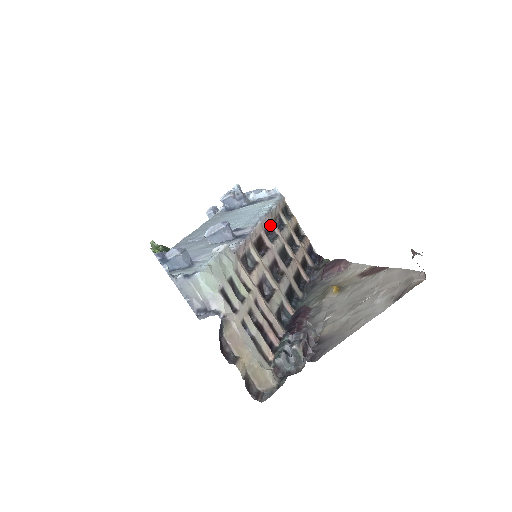
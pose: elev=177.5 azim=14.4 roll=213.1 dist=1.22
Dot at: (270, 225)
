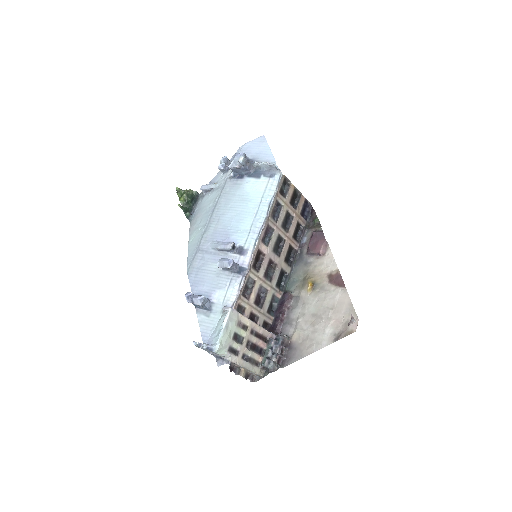
Dot at: (267, 226)
